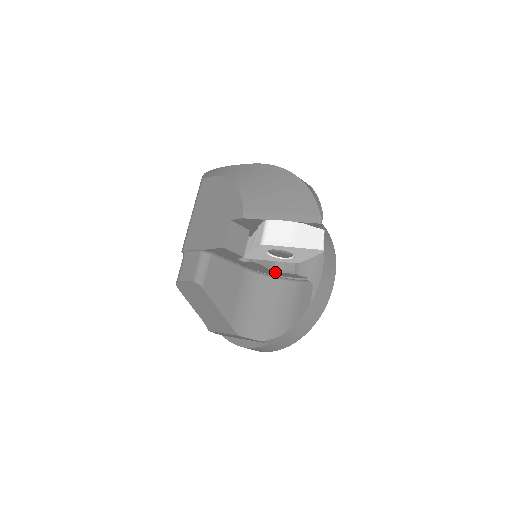
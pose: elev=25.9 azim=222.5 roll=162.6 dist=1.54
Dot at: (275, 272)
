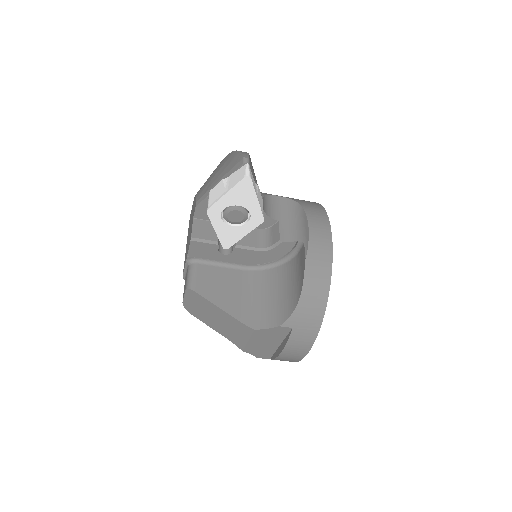
Dot at: (268, 254)
